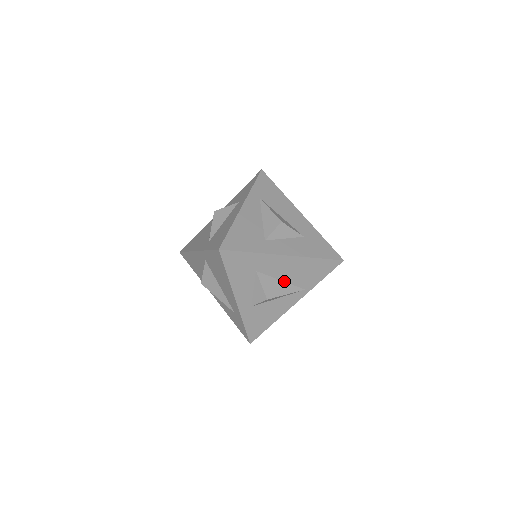
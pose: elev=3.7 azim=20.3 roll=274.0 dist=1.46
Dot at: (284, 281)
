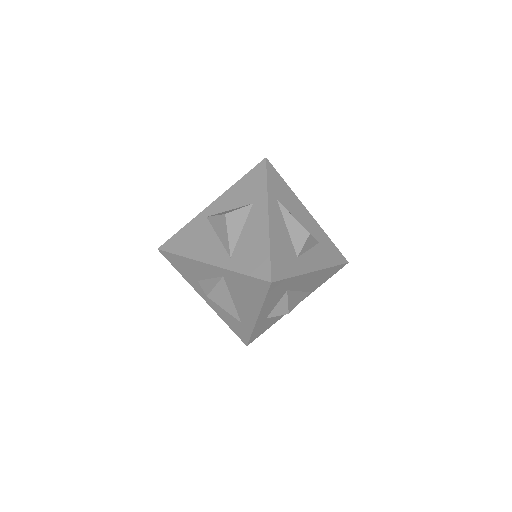
Dot at: (301, 291)
